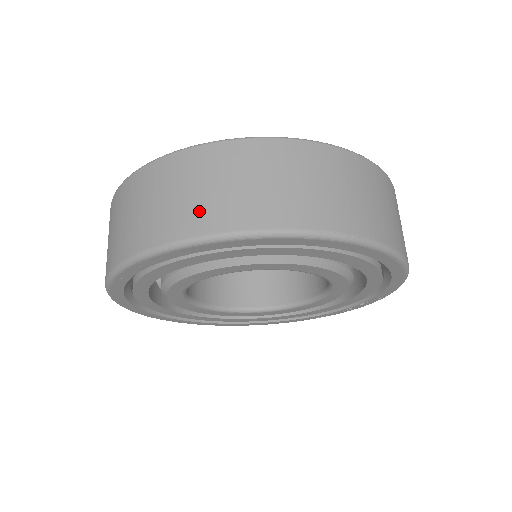
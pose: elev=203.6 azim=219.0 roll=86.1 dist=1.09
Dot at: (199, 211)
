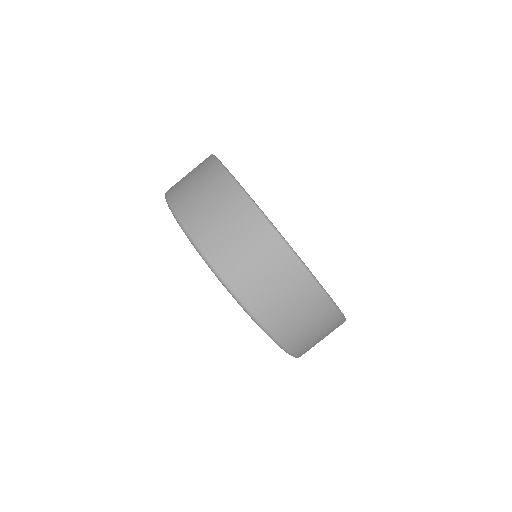
Dot at: (194, 210)
